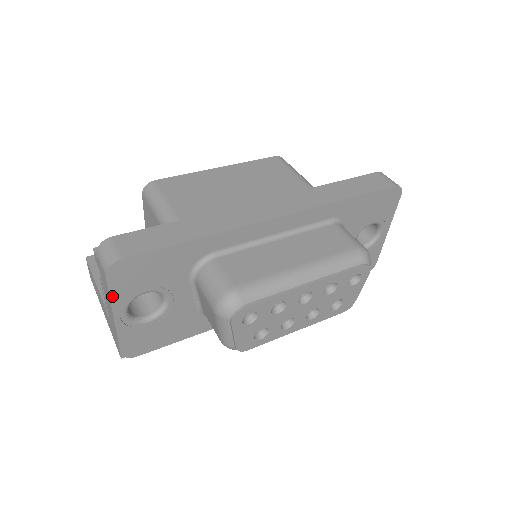
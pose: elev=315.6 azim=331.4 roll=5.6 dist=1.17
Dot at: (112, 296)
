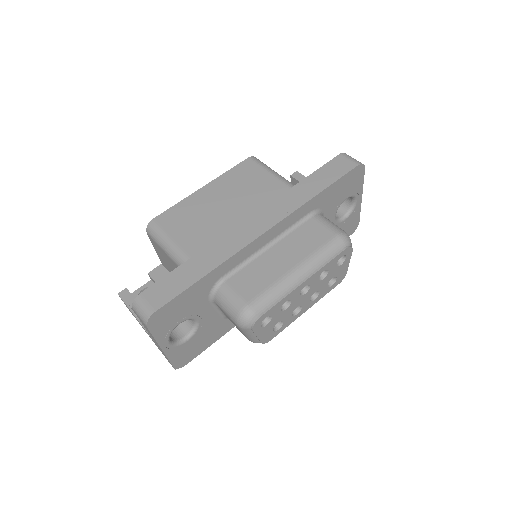
Dot at: (156, 337)
